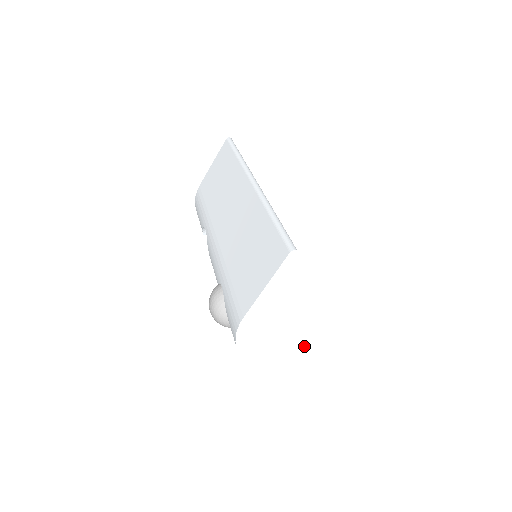
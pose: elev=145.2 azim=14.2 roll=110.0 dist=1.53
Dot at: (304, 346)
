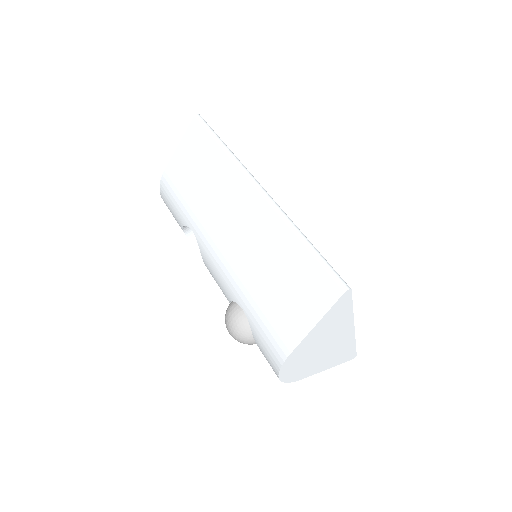
Dot at: (333, 353)
